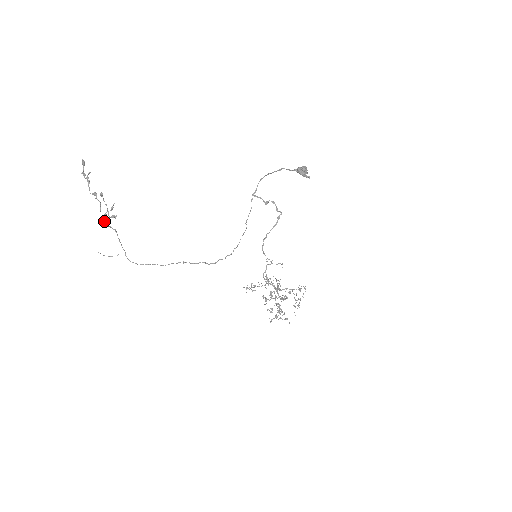
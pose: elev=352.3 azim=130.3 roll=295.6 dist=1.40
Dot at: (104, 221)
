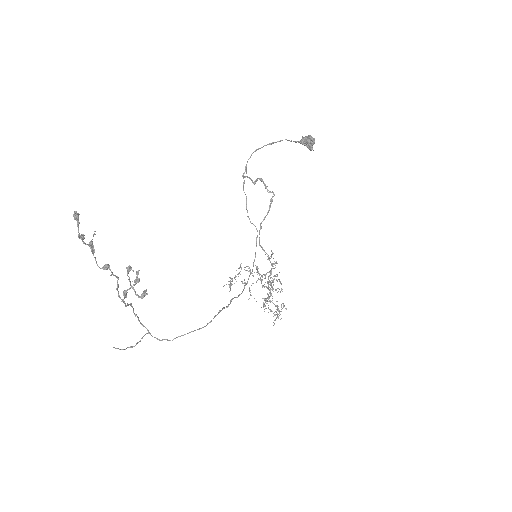
Dot at: (124, 303)
